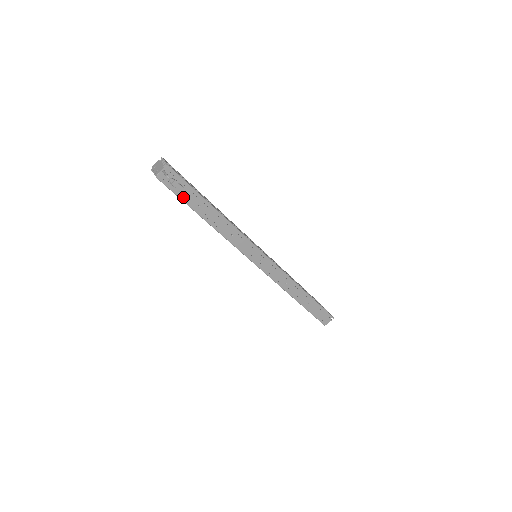
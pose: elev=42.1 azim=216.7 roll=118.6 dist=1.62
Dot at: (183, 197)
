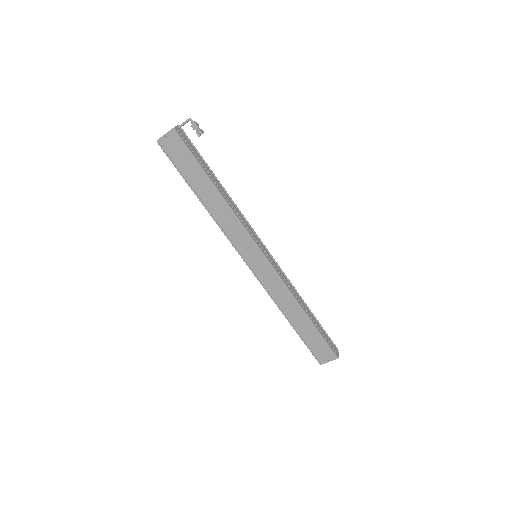
Dot at: (196, 157)
